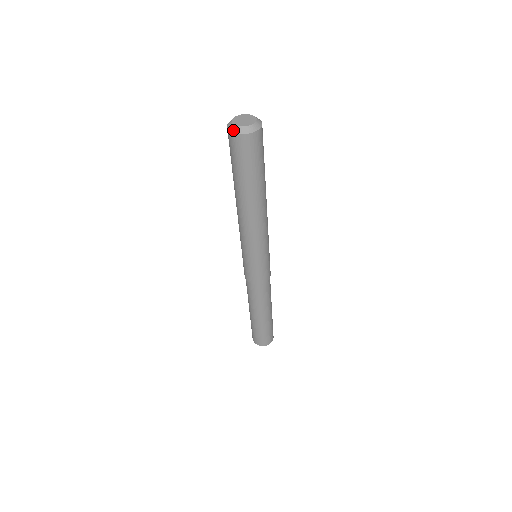
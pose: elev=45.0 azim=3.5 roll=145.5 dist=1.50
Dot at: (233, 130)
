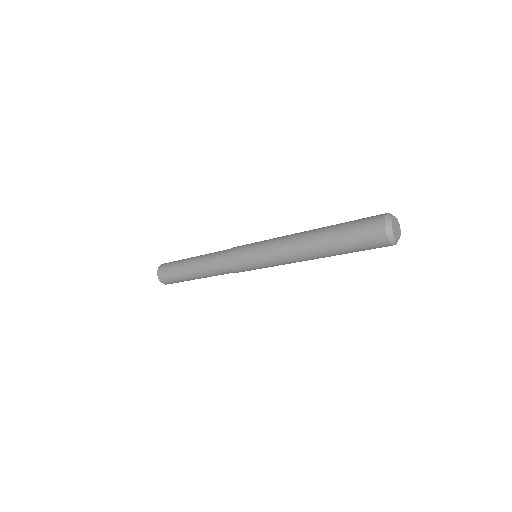
Dot at: (391, 239)
